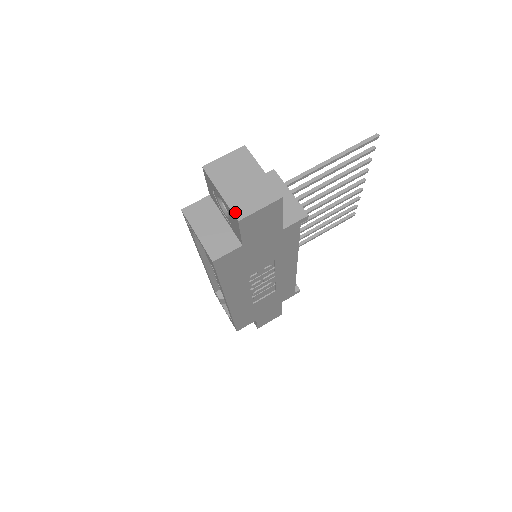
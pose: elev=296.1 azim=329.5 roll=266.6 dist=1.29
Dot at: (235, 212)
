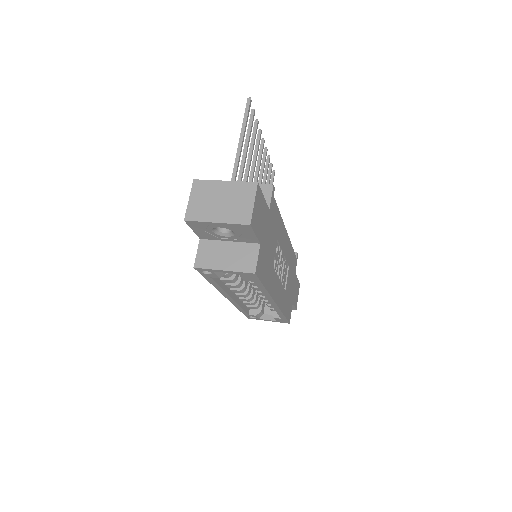
Dot at: (241, 222)
